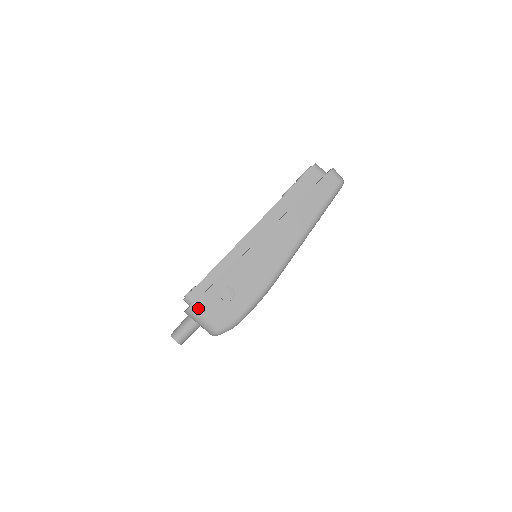
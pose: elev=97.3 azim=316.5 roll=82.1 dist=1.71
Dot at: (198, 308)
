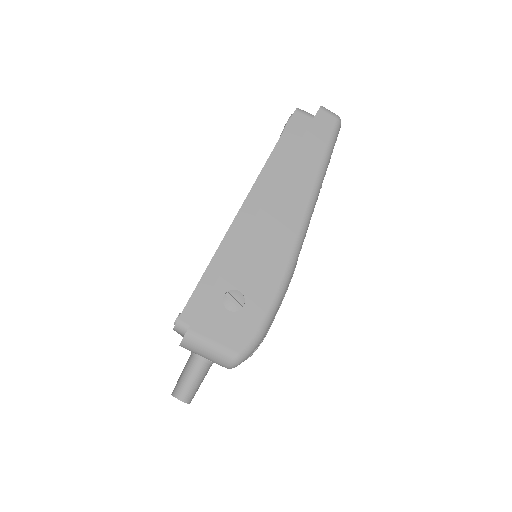
Dot at: (198, 332)
